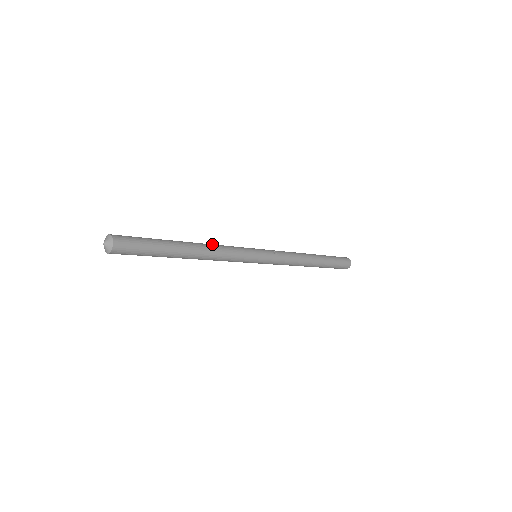
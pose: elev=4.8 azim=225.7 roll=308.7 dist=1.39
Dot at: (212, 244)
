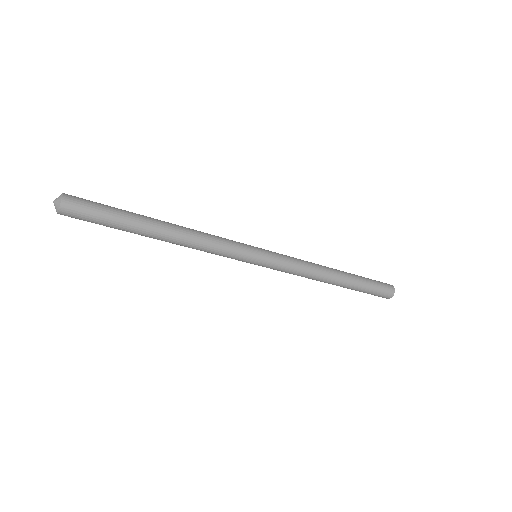
Dot at: occluded
